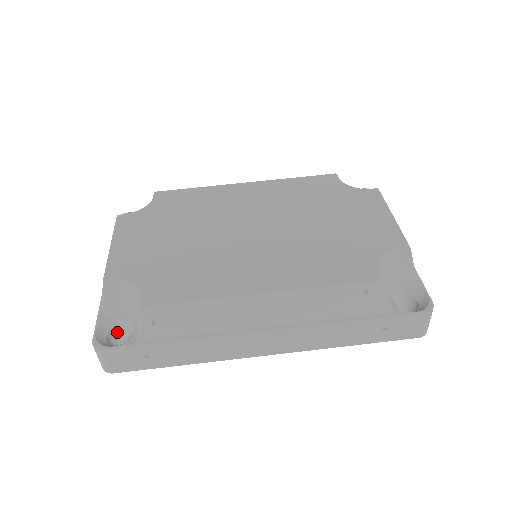
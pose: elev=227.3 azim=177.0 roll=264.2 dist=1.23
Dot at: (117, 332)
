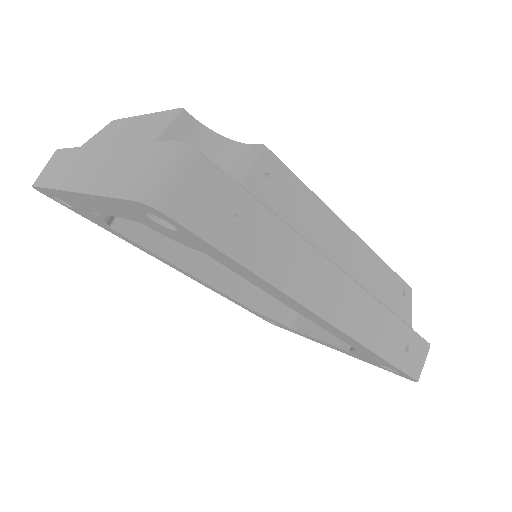
Dot at: occluded
